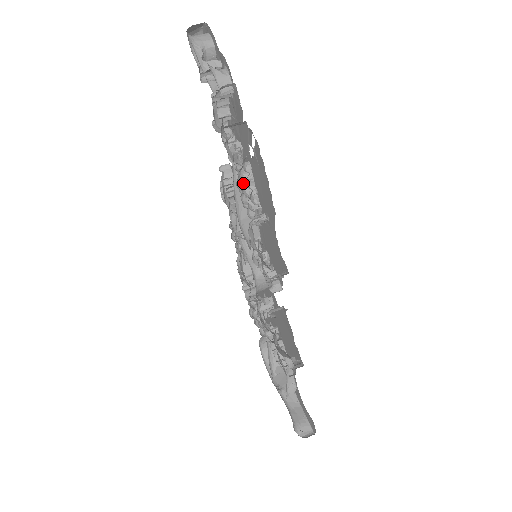
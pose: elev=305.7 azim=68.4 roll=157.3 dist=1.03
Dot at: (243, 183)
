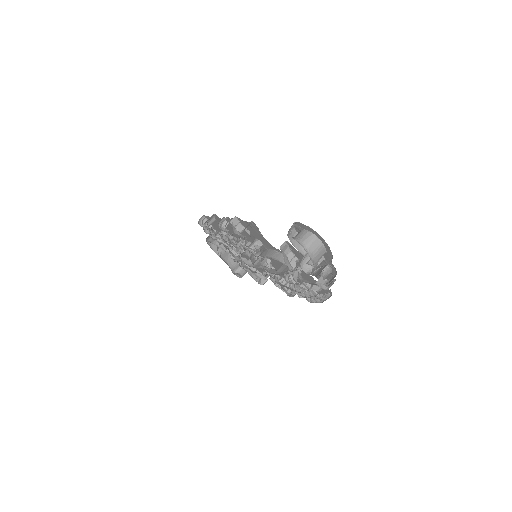
Dot at: occluded
